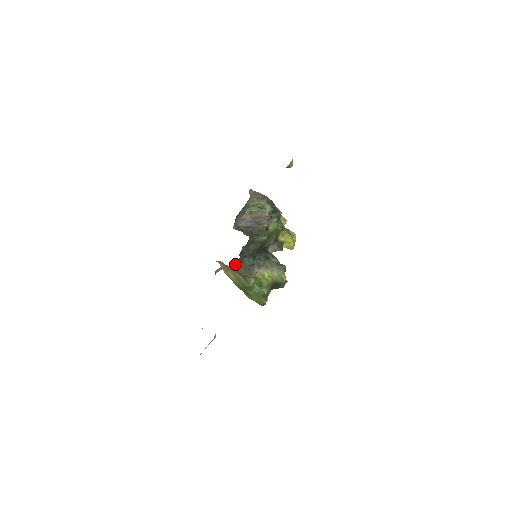
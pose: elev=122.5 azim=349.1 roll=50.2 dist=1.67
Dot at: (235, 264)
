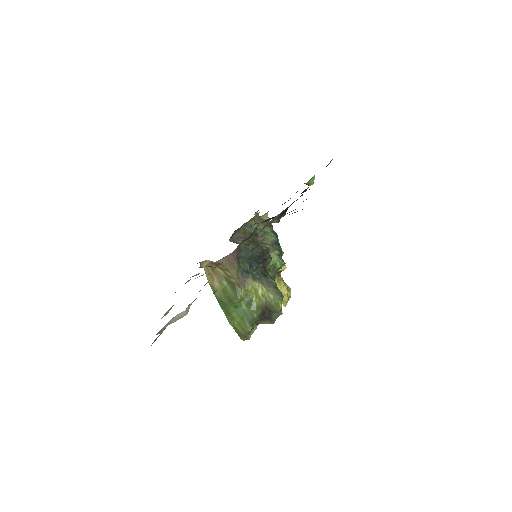
Dot at: (229, 255)
